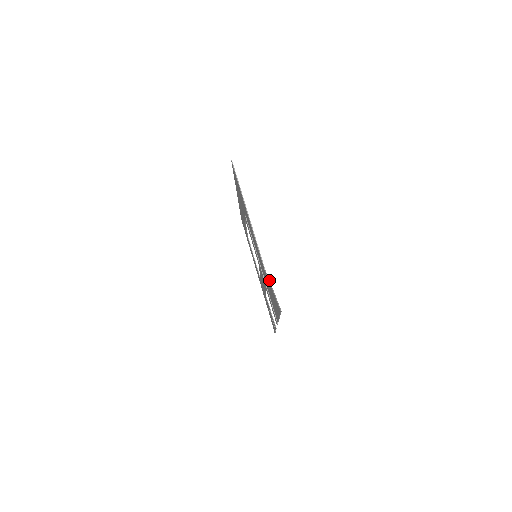
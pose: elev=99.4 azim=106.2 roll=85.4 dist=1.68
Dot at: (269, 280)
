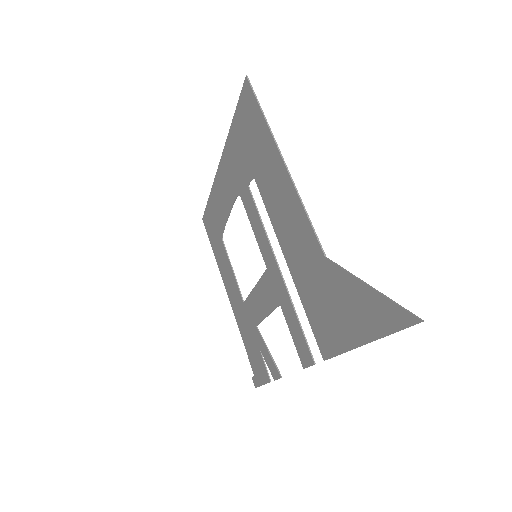
Dot at: (348, 271)
